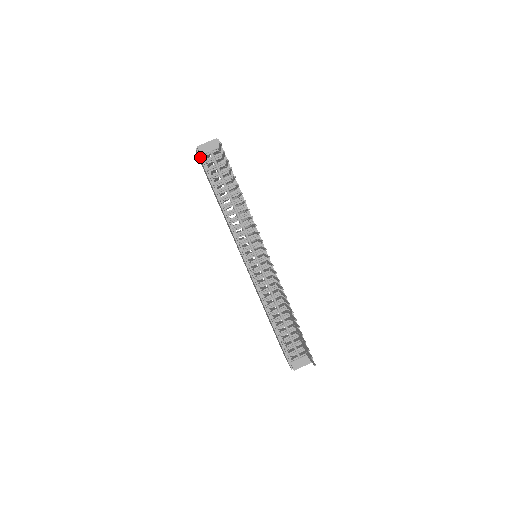
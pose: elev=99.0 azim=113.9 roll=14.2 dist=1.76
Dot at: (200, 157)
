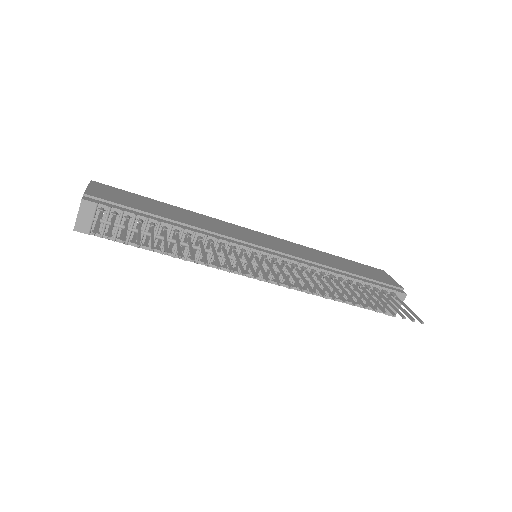
Dot at: occluded
